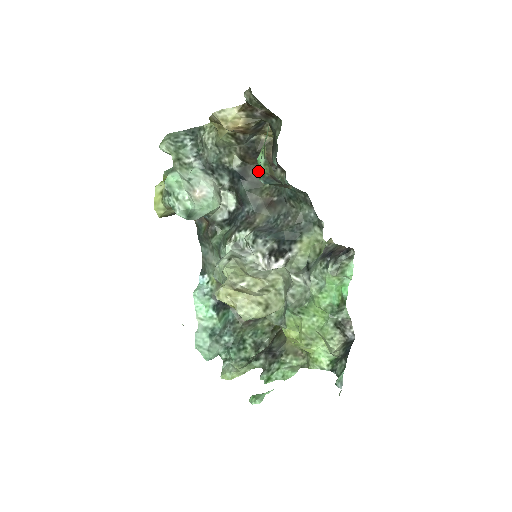
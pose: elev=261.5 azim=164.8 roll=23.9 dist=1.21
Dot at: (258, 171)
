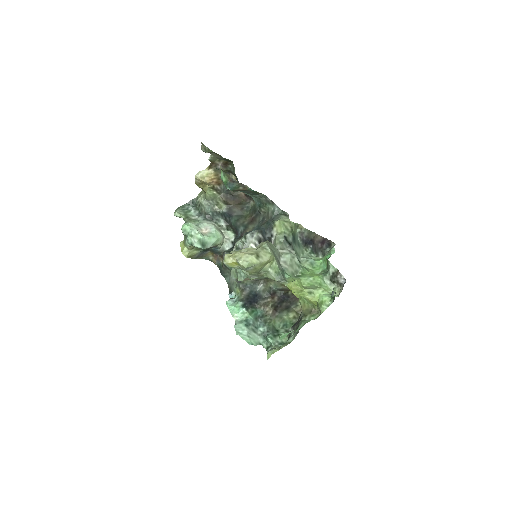
Dot at: (224, 184)
